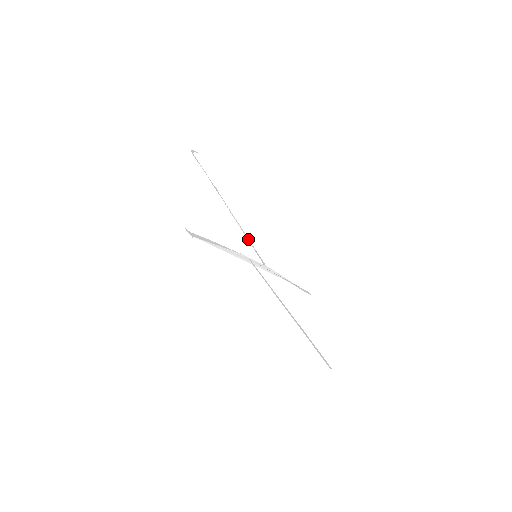
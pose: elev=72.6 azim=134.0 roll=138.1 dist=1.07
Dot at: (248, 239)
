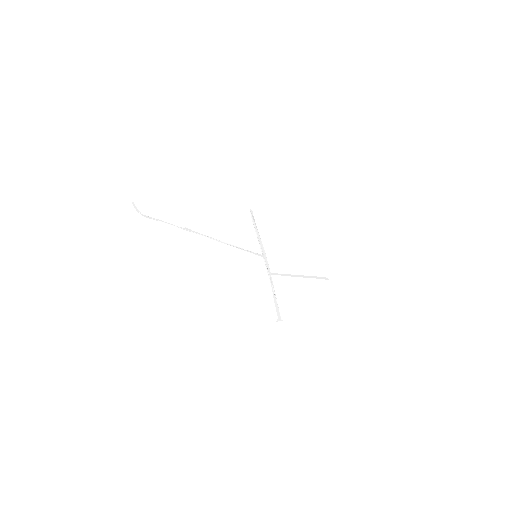
Dot at: (242, 249)
